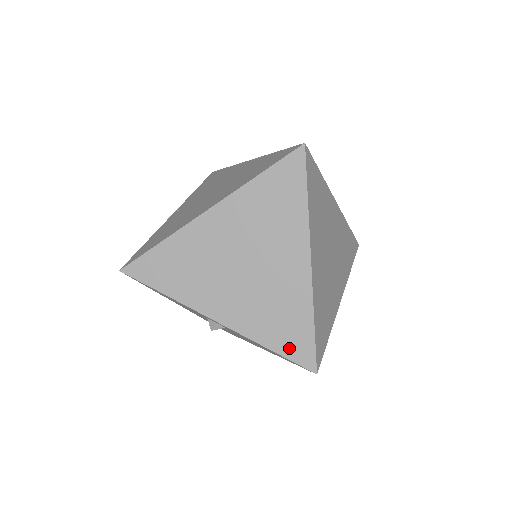
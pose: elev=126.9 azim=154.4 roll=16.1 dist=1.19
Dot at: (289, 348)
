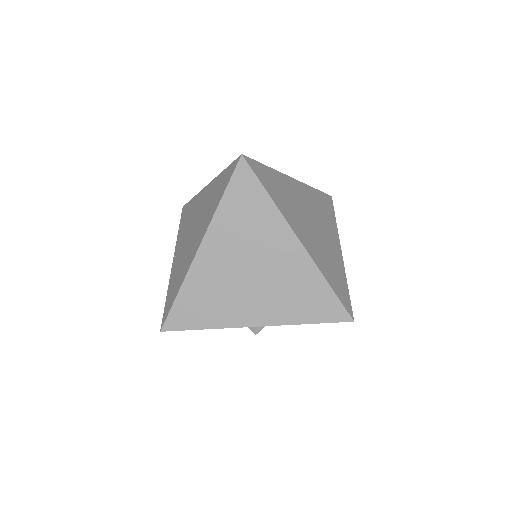
Dot at: (322, 314)
